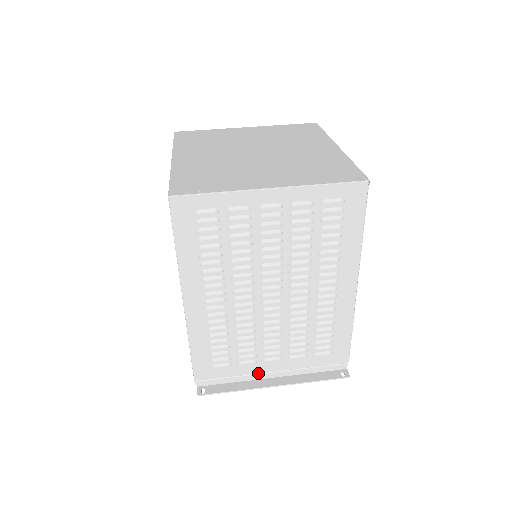
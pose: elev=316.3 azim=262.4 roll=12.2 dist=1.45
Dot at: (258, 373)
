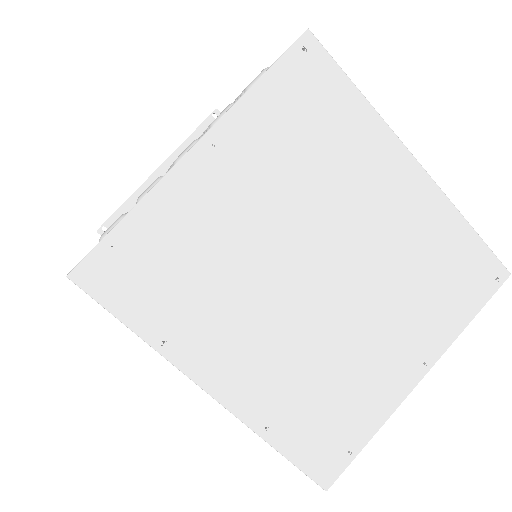
Dot at: occluded
